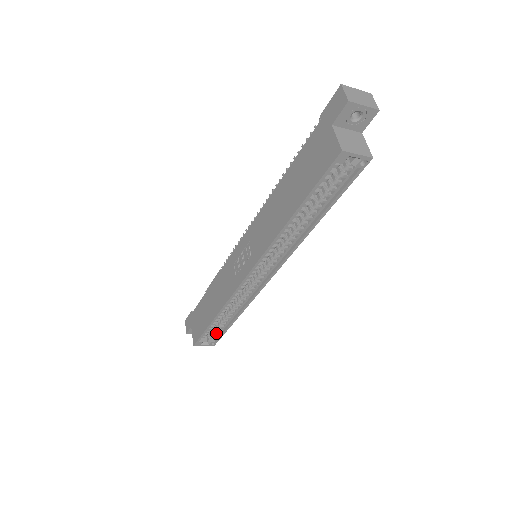
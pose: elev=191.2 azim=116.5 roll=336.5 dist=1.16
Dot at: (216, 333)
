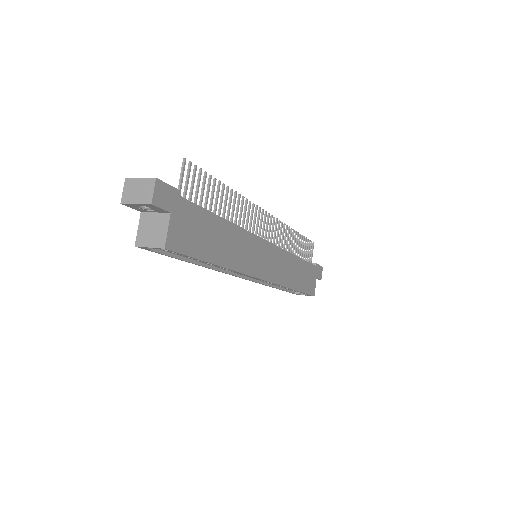
Dot at: occluded
